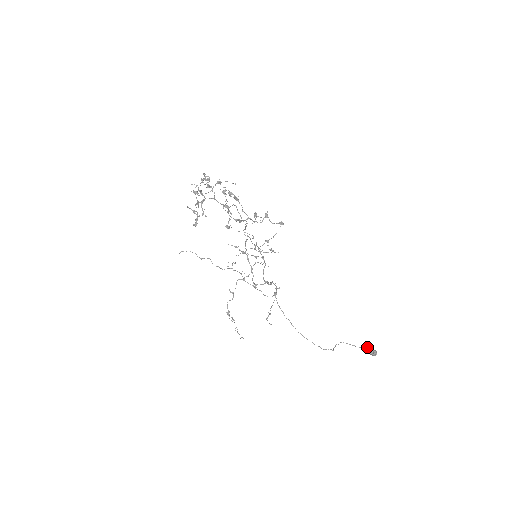
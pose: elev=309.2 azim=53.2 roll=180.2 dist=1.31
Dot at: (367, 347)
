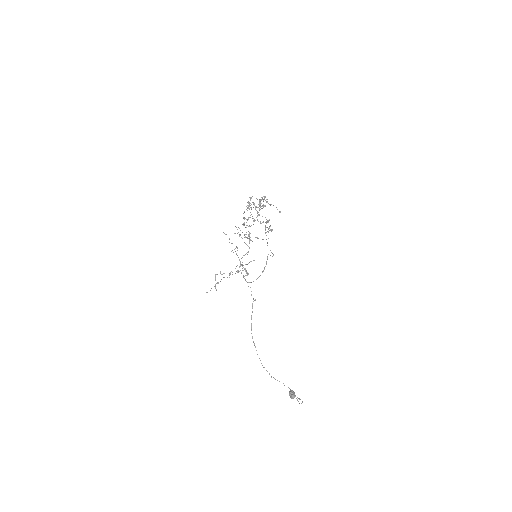
Dot at: (299, 398)
